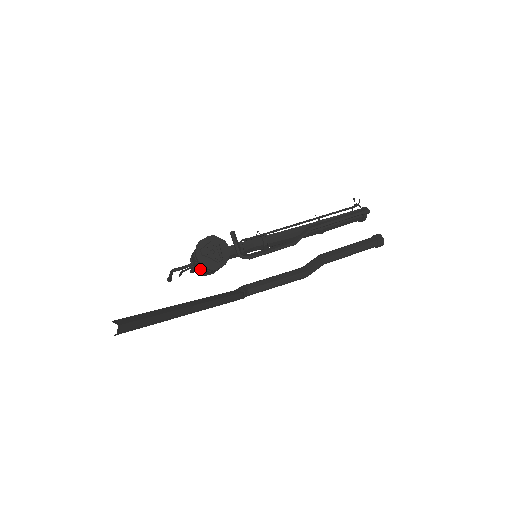
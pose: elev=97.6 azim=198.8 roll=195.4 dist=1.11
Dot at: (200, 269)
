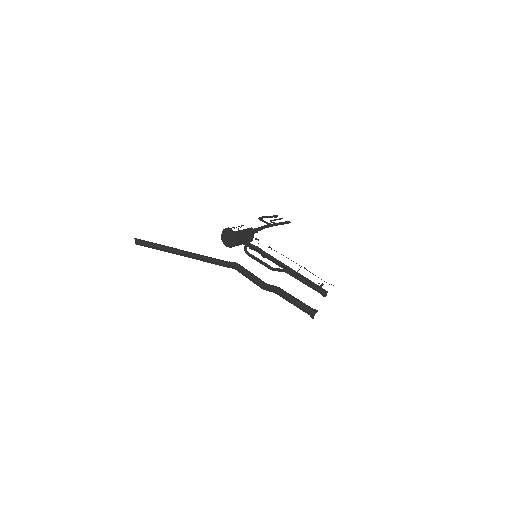
Dot at: occluded
